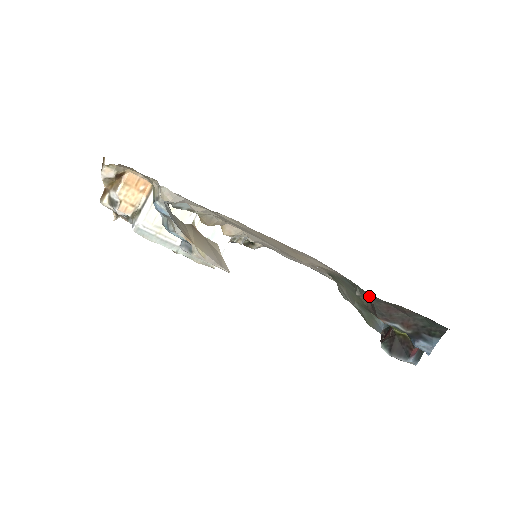
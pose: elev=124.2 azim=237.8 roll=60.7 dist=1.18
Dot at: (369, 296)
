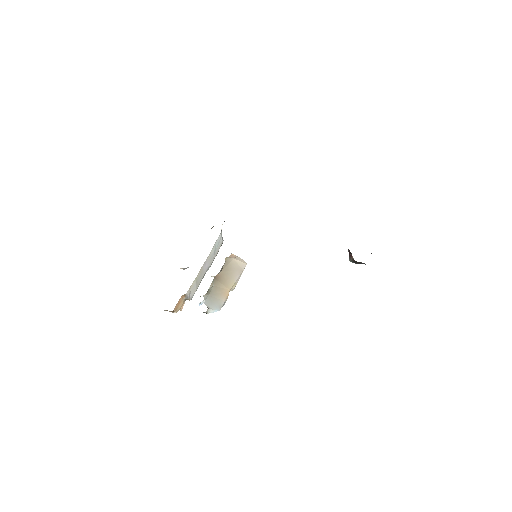
Dot at: occluded
